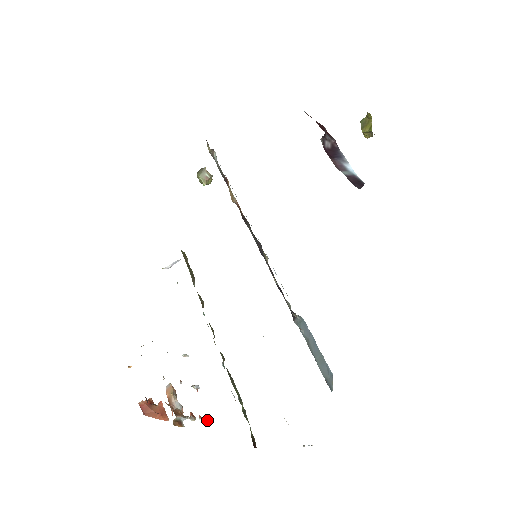
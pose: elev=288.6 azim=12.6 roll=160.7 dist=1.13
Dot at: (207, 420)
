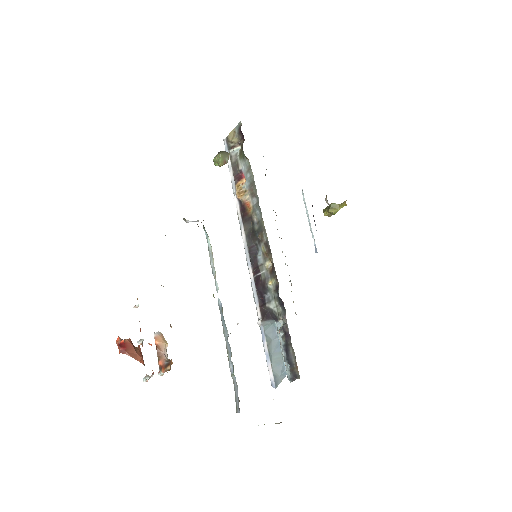
Dot at: (149, 378)
